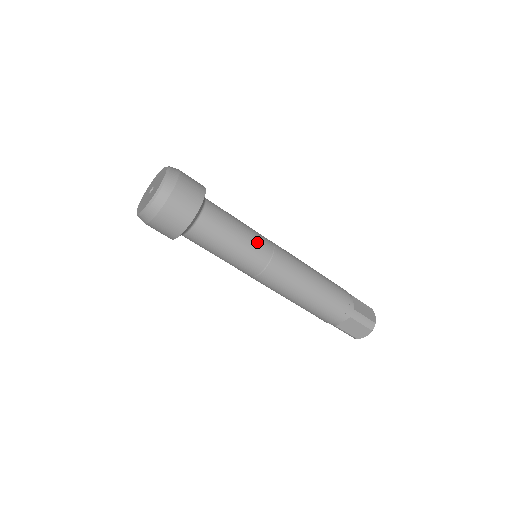
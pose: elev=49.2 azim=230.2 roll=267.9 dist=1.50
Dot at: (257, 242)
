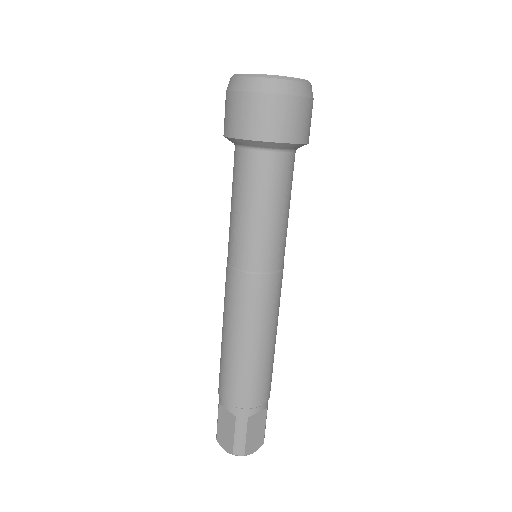
Dot at: occluded
